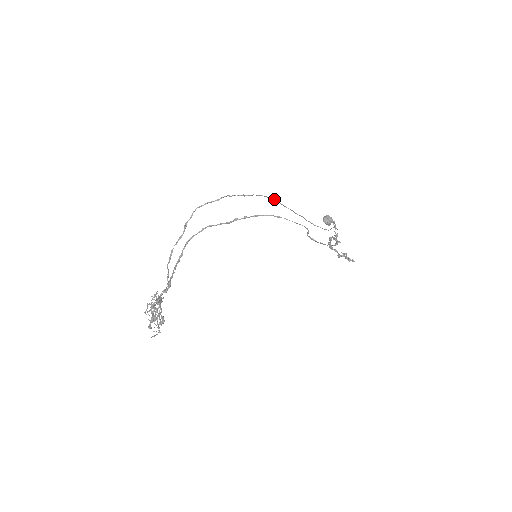
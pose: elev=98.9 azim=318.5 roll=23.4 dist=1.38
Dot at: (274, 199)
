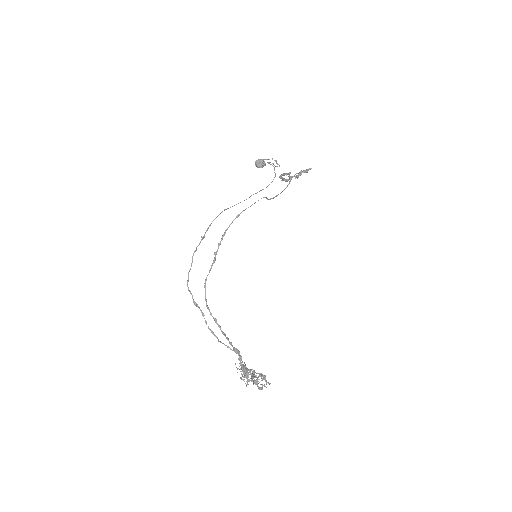
Dot at: occluded
